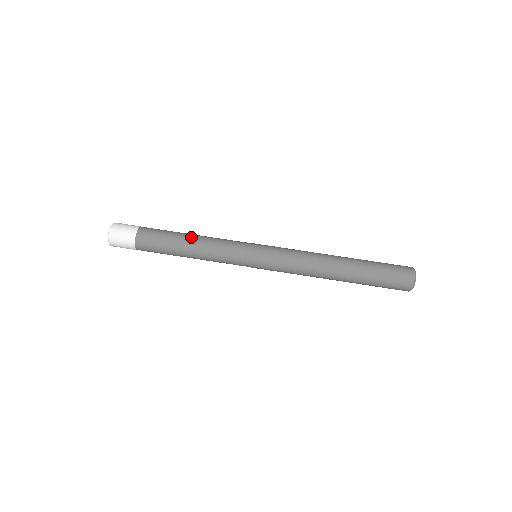
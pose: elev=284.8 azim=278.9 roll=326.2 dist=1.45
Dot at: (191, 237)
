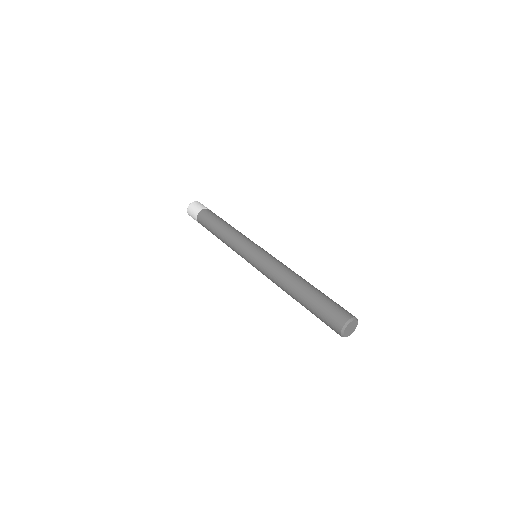
Dot at: (222, 227)
